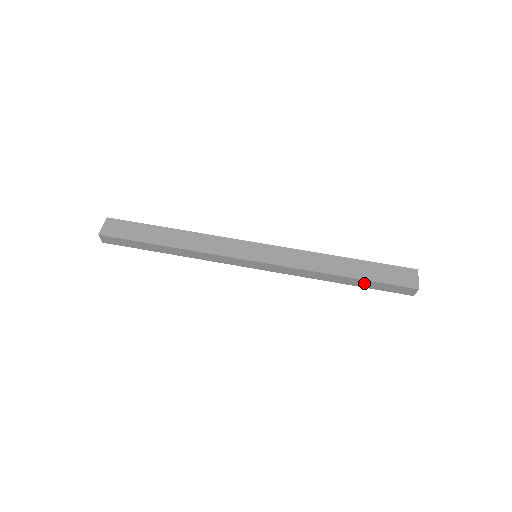
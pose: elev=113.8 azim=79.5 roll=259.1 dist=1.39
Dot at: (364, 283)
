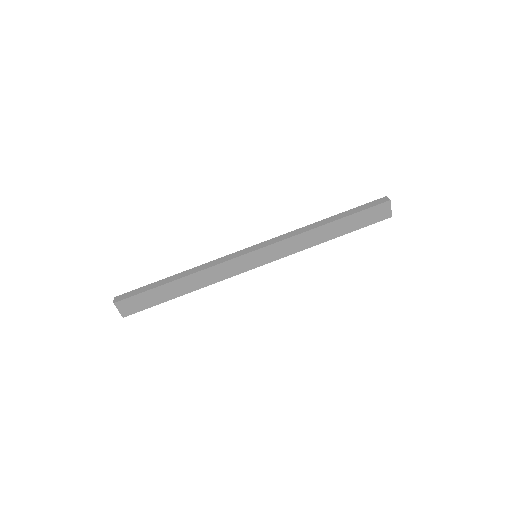
Dot at: occluded
